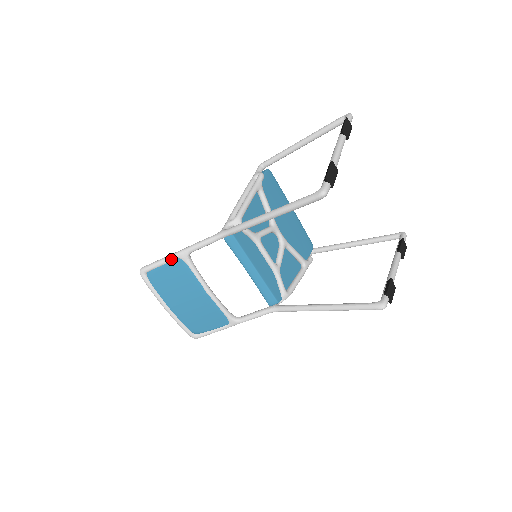
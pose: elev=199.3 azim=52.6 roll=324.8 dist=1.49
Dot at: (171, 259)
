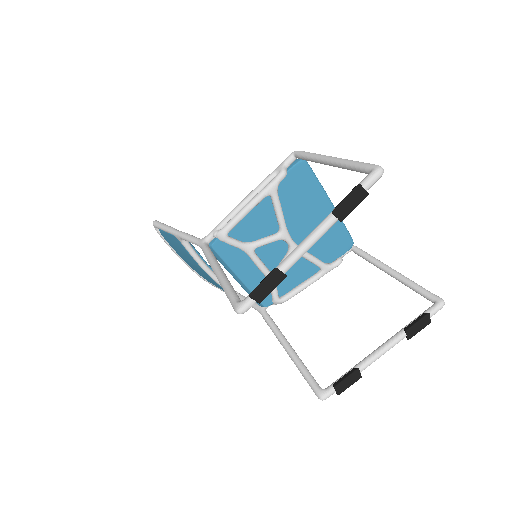
Dot at: (170, 233)
